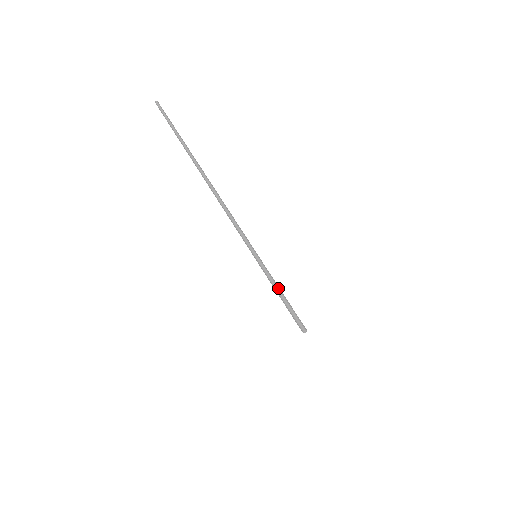
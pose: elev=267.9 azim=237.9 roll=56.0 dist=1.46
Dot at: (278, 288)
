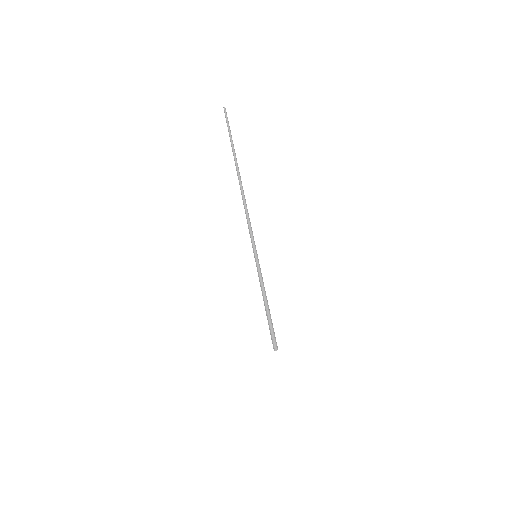
Dot at: (265, 294)
